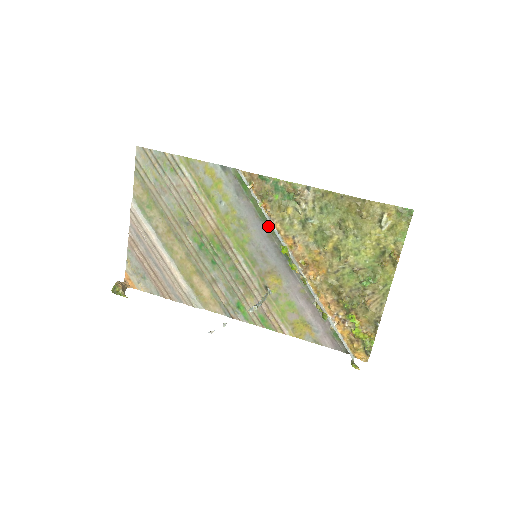
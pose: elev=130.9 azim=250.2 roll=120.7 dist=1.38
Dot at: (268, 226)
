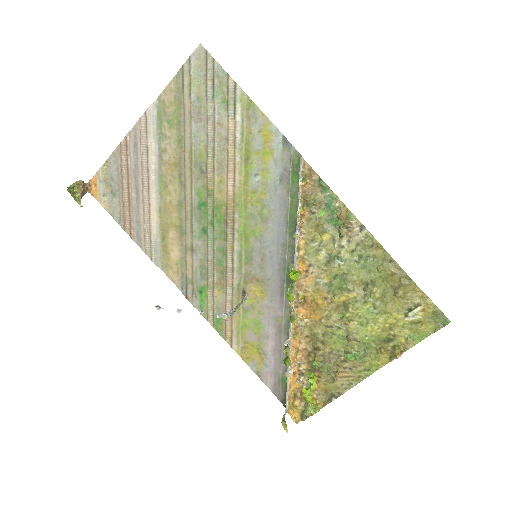
Dot at: (290, 235)
